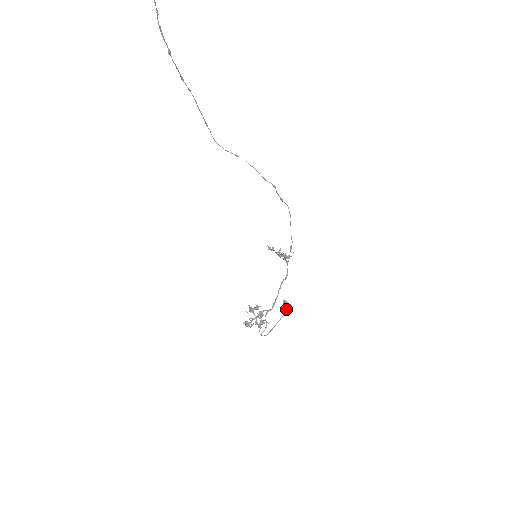
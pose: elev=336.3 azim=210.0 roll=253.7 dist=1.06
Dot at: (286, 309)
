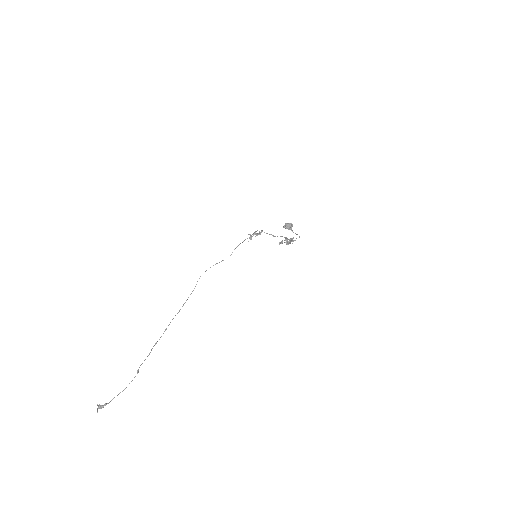
Dot at: occluded
